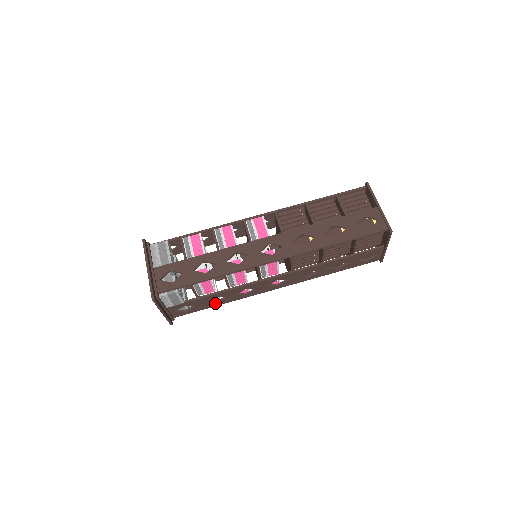
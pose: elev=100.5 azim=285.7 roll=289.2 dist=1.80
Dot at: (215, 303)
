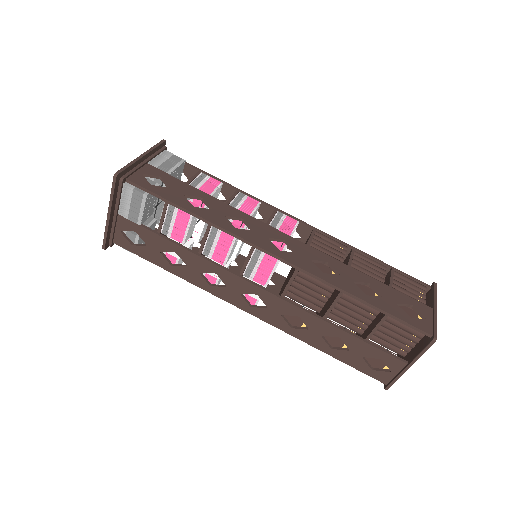
Dot at: (169, 264)
